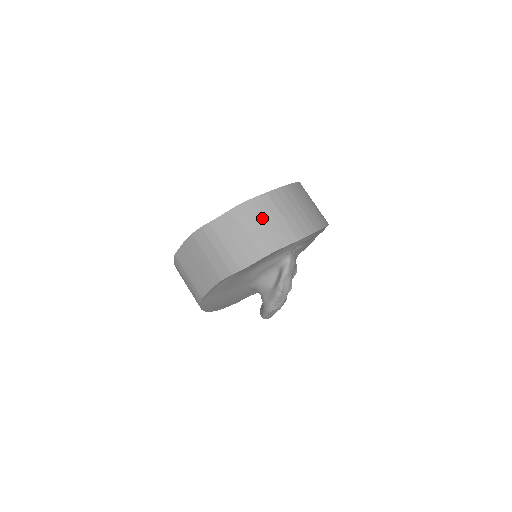
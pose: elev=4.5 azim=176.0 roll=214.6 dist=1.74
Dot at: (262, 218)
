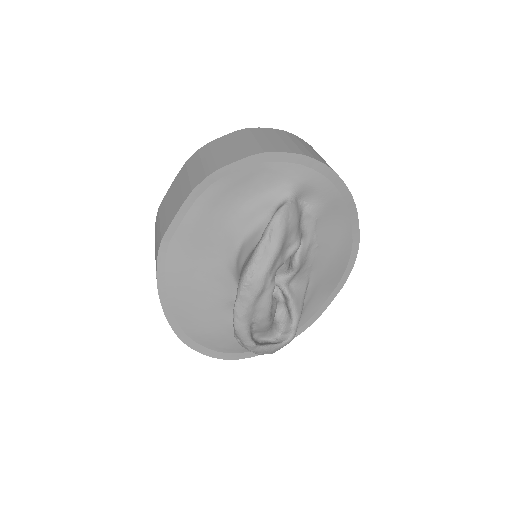
Dot at: (268, 136)
